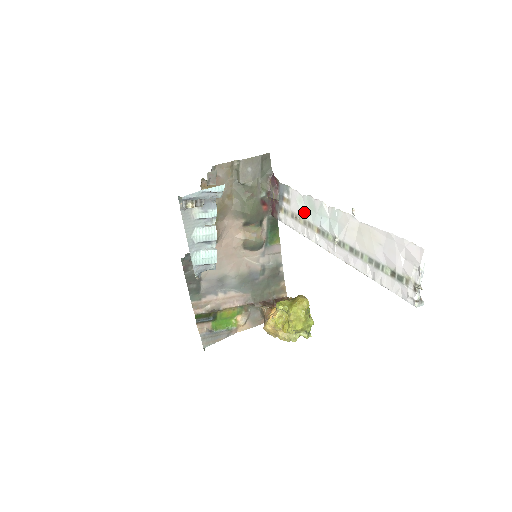
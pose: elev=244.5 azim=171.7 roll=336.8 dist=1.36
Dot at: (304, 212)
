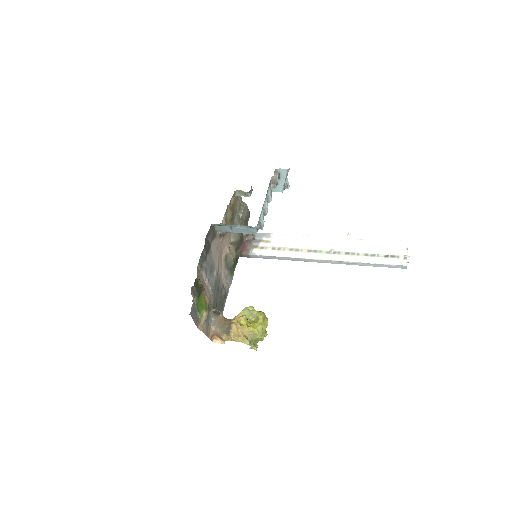
Dot at: (290, 244)
